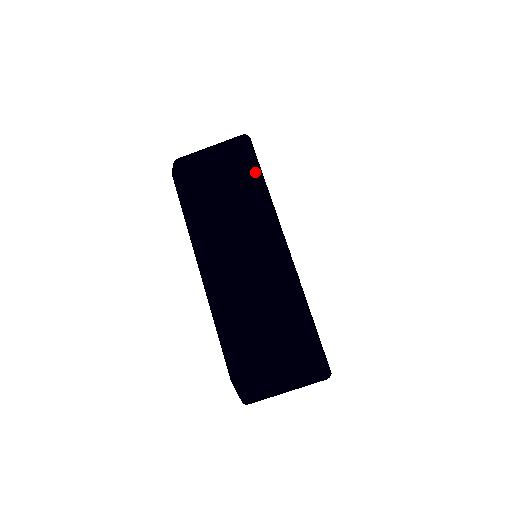
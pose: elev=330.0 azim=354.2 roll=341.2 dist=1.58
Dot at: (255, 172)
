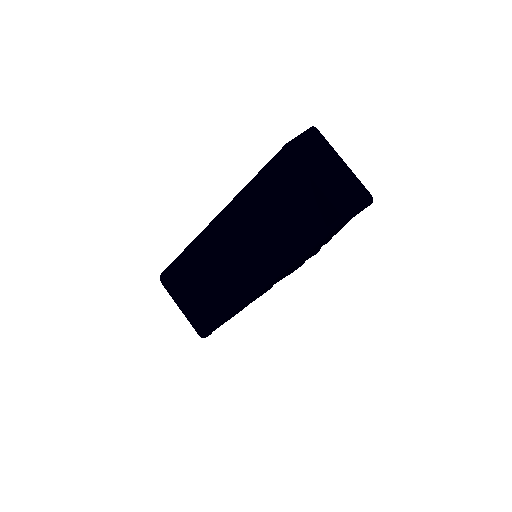
Dot at: (316, 237)
